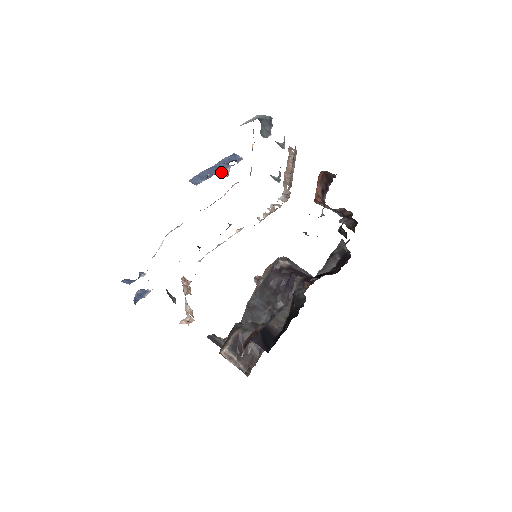
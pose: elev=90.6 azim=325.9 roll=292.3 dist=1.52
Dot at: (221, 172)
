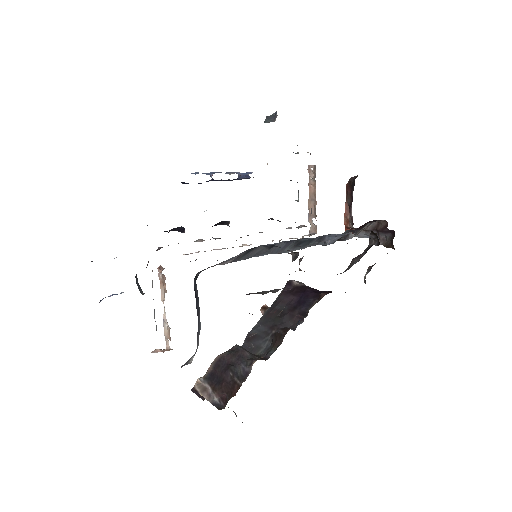
Dot at: (226, 173)
